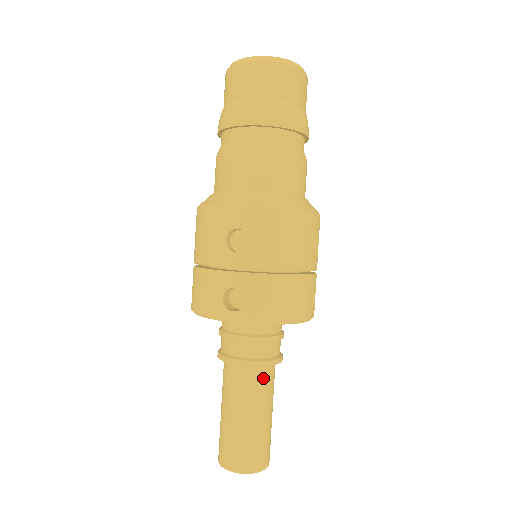
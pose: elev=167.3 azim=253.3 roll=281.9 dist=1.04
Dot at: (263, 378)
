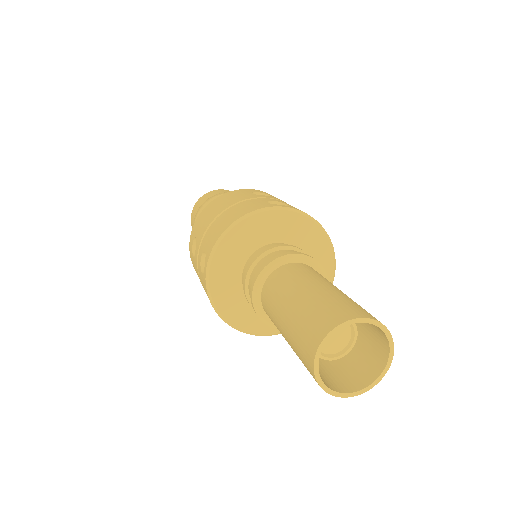
Dot at: occluded
